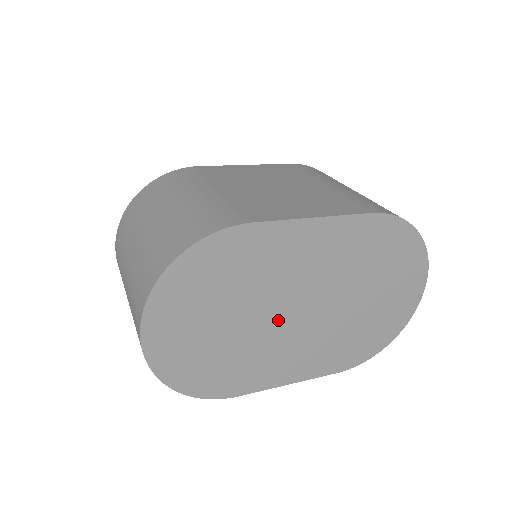
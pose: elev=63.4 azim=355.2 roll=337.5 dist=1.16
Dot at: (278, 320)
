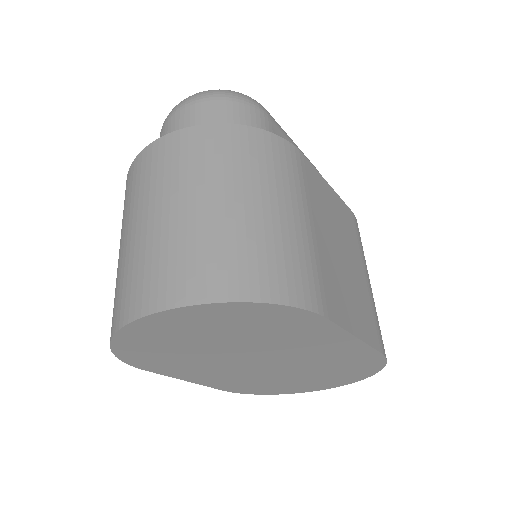
Dot at: (242, 358)
